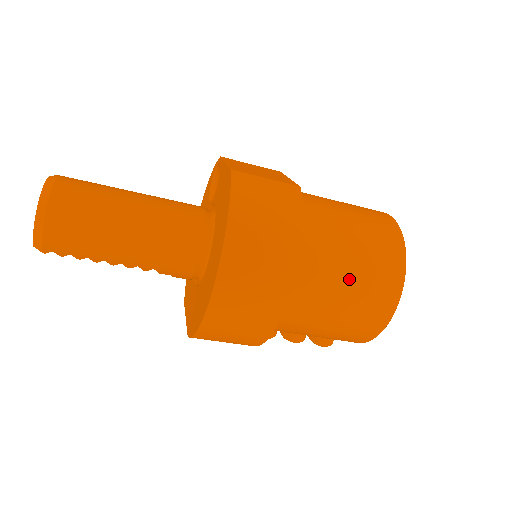
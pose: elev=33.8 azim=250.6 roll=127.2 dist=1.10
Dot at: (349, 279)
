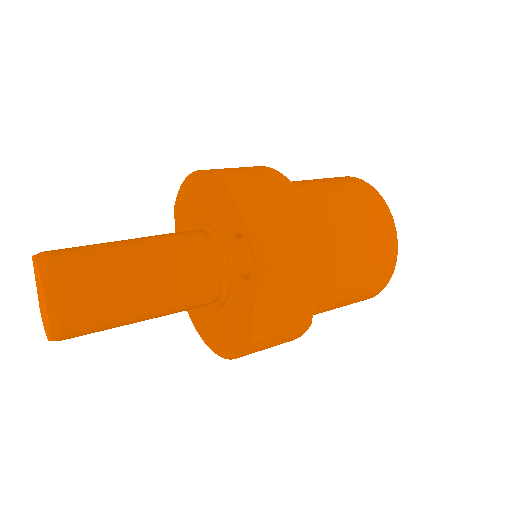
Dot at: occluded
